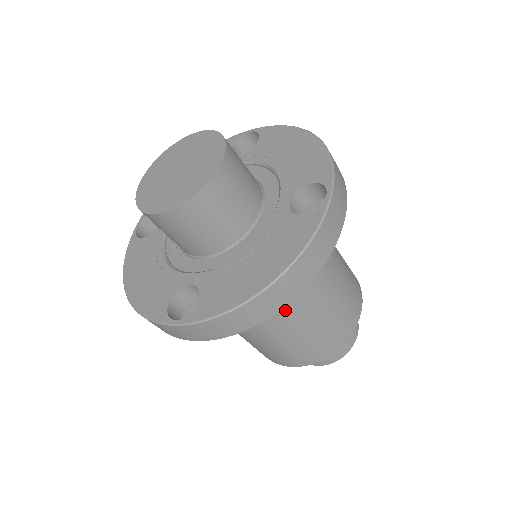
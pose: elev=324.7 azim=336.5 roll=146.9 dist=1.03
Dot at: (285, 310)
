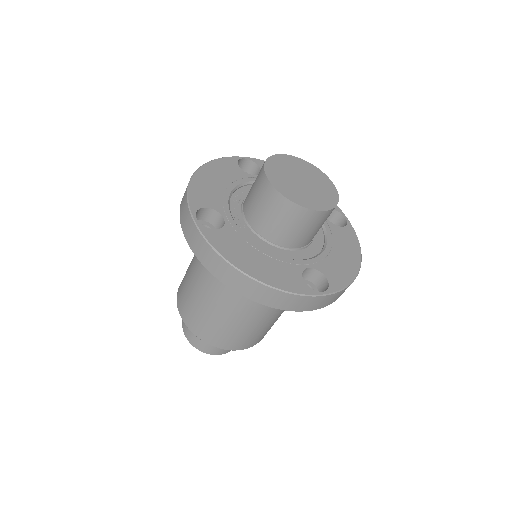
Dot at: (227, 293)
